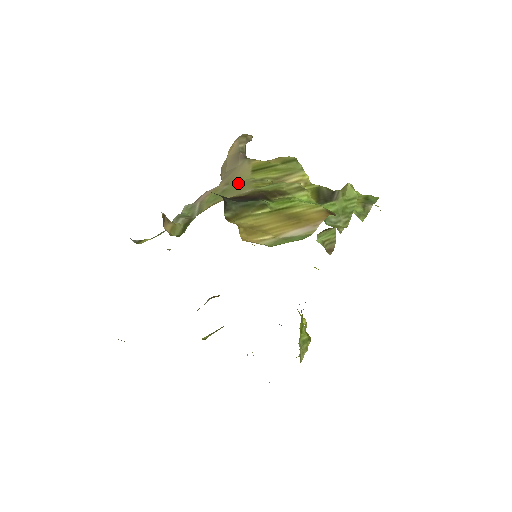
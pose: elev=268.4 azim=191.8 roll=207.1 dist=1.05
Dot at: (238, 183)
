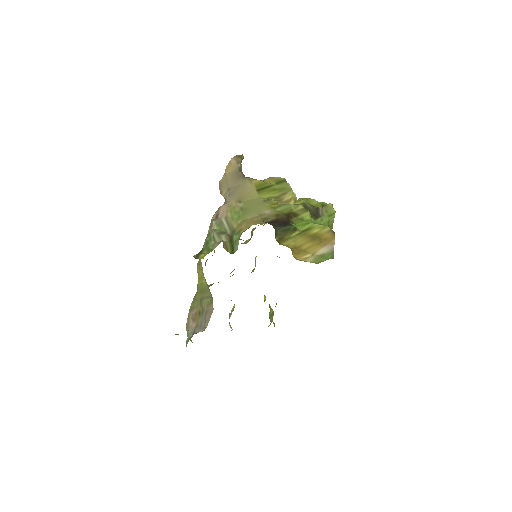
Dot at: (251, 202)
